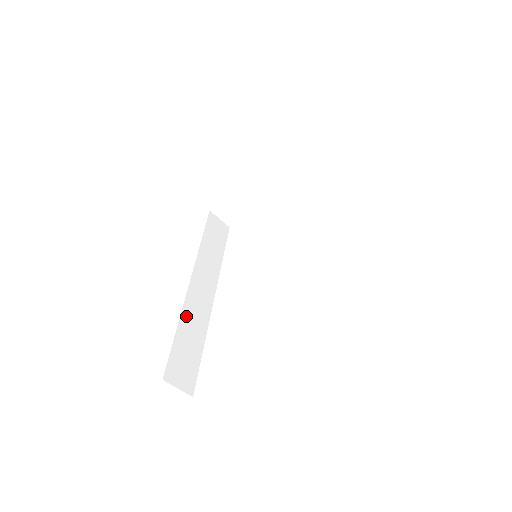
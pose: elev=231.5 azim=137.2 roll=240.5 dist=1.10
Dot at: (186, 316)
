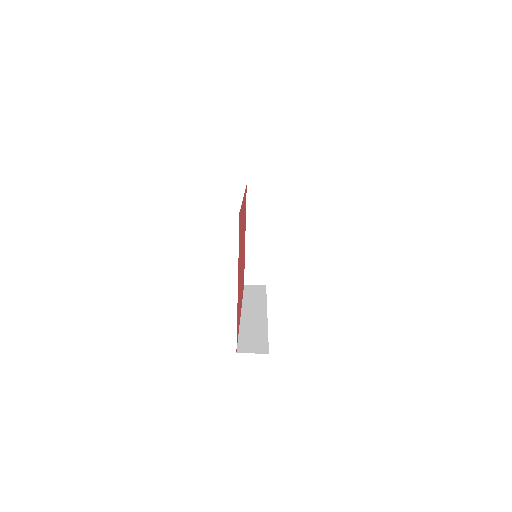
Dot at: (245, 326)
